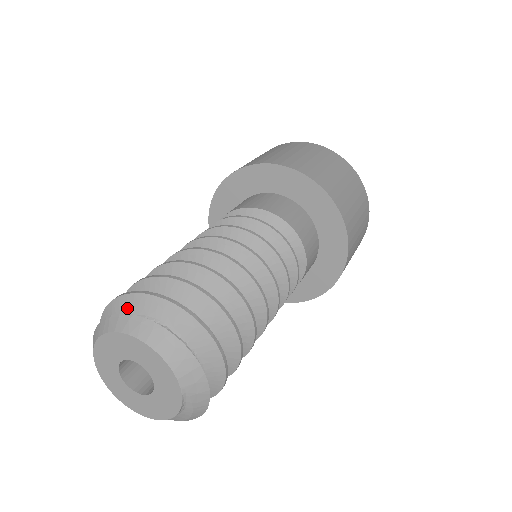
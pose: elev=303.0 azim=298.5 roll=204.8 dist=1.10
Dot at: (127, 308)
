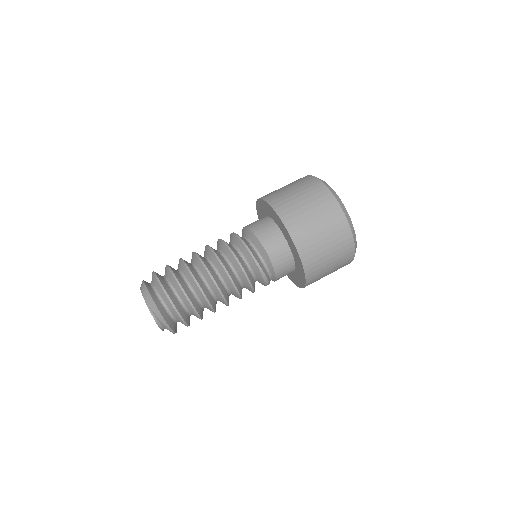
Dot at: occluded
